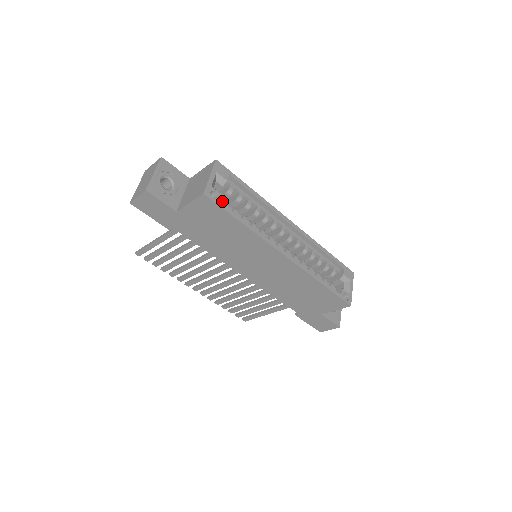
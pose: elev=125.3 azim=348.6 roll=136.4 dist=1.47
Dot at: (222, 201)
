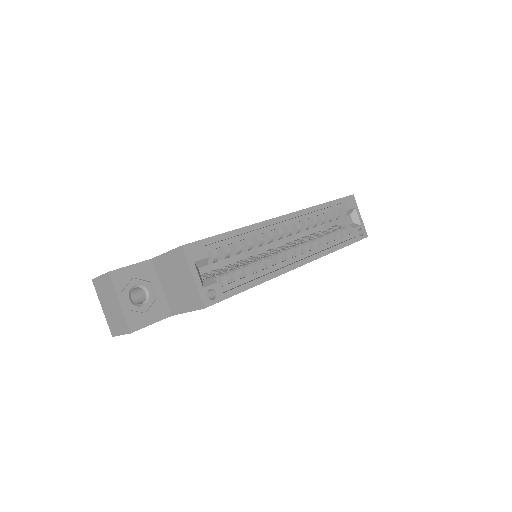
Dot at: (217, 280)
